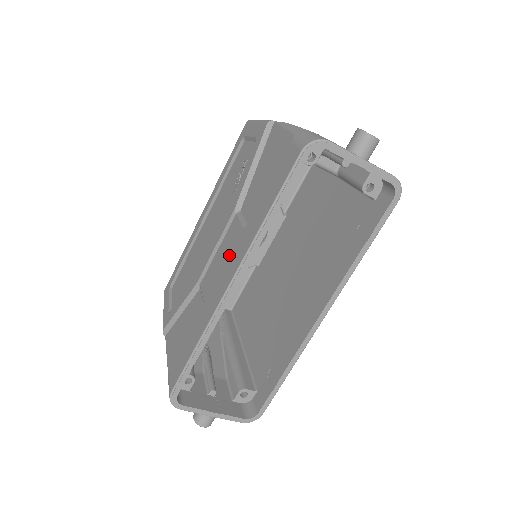
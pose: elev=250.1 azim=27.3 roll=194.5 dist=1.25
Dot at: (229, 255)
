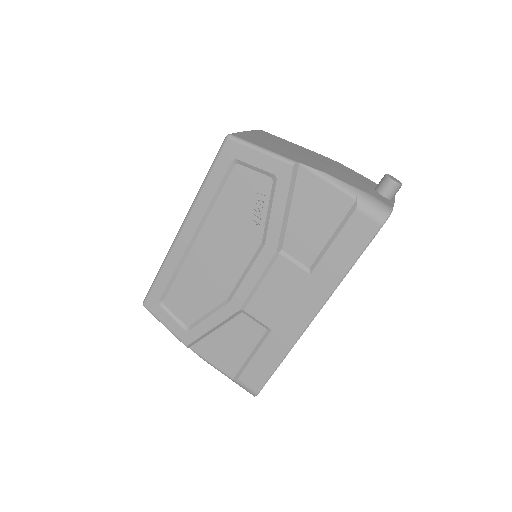
Dot at: (294, 293)
